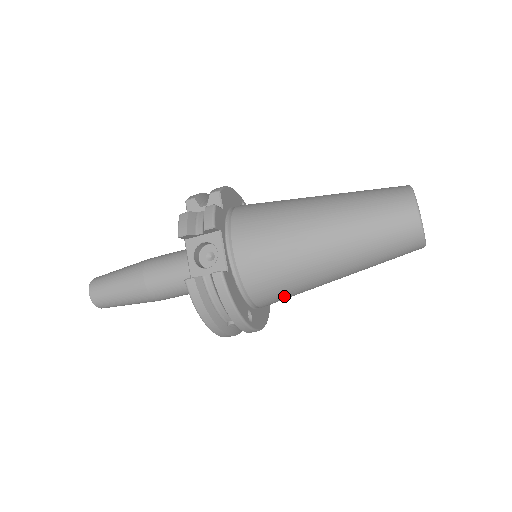
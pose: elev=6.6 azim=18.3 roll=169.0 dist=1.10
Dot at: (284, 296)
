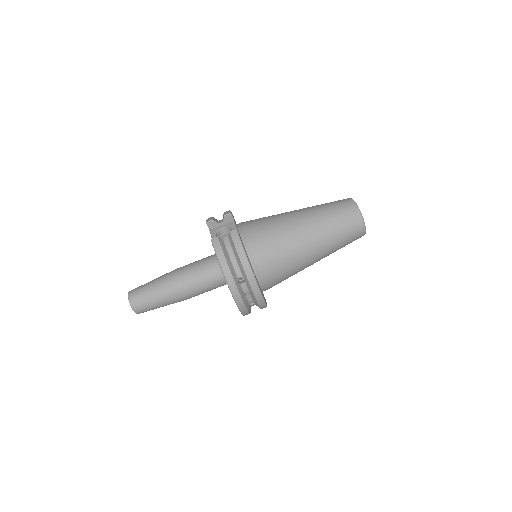
Dot at: (278, 265)
